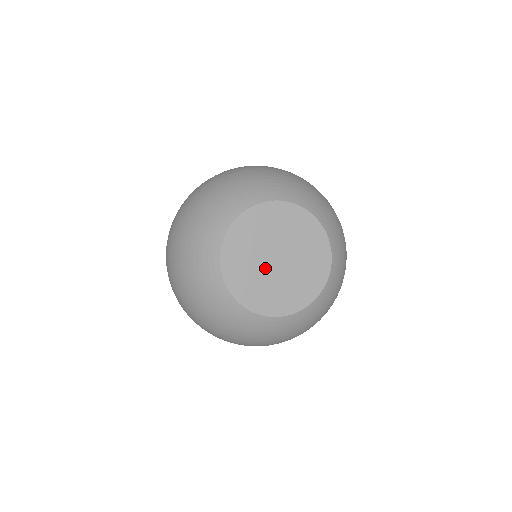
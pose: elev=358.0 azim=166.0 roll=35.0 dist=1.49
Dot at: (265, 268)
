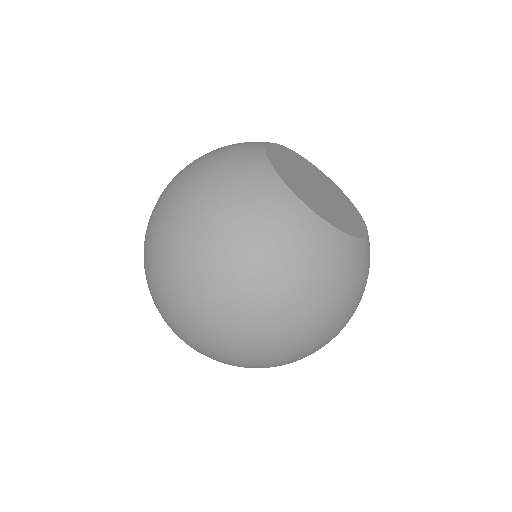
Dot at: (305, 181)
